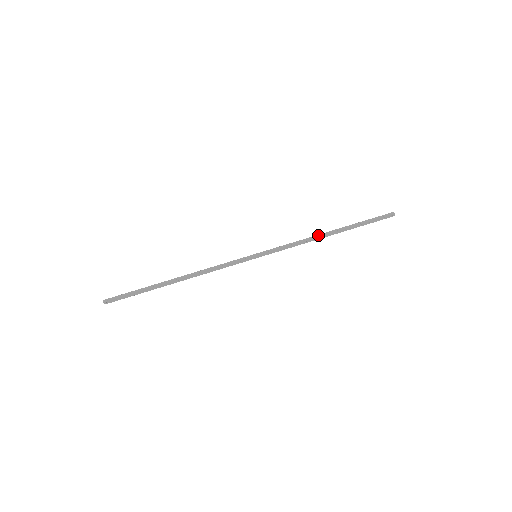
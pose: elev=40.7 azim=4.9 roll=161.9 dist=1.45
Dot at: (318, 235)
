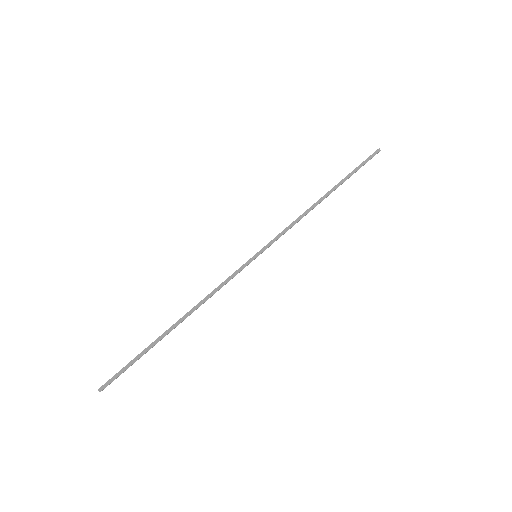
Dot at: (314, 205)
